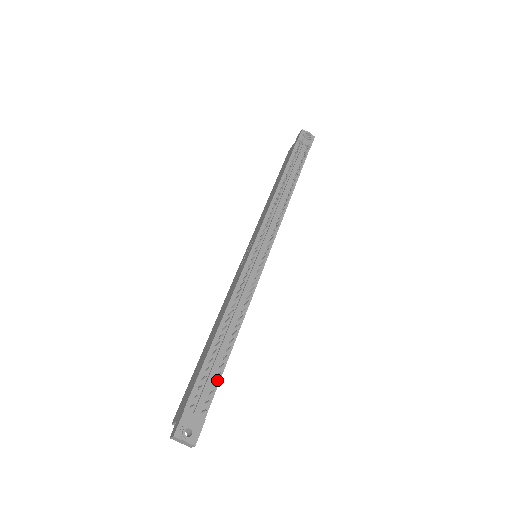
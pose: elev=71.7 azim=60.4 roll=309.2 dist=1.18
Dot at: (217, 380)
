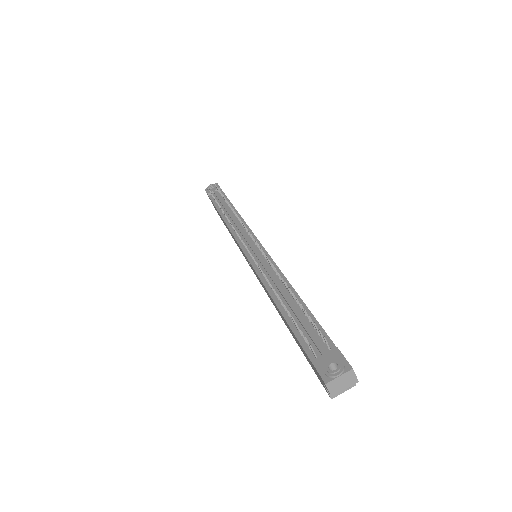
Dot at: occluded
